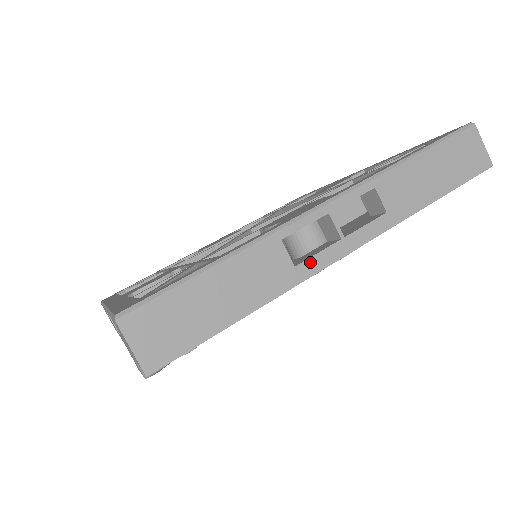
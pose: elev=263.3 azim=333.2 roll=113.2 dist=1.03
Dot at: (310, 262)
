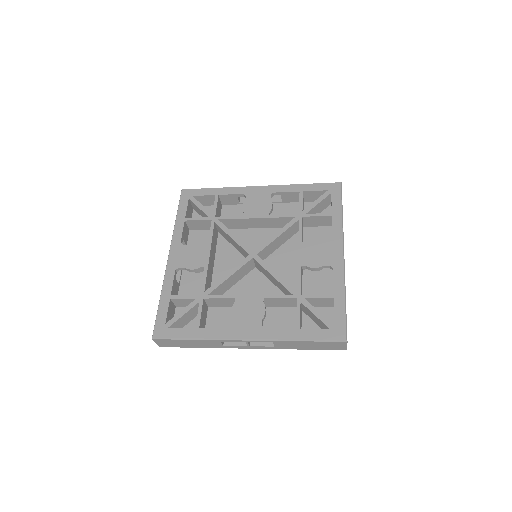
Dot at: (231, 346)
